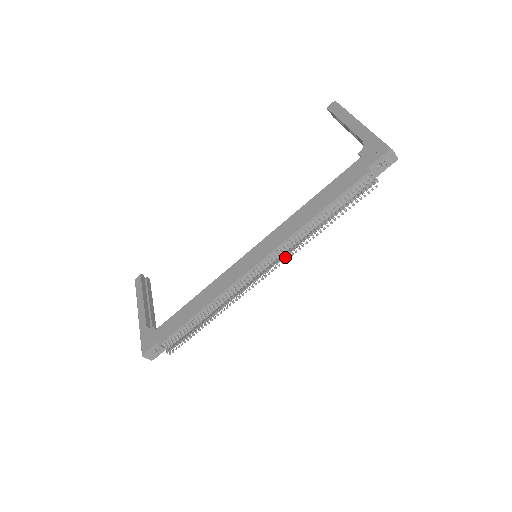
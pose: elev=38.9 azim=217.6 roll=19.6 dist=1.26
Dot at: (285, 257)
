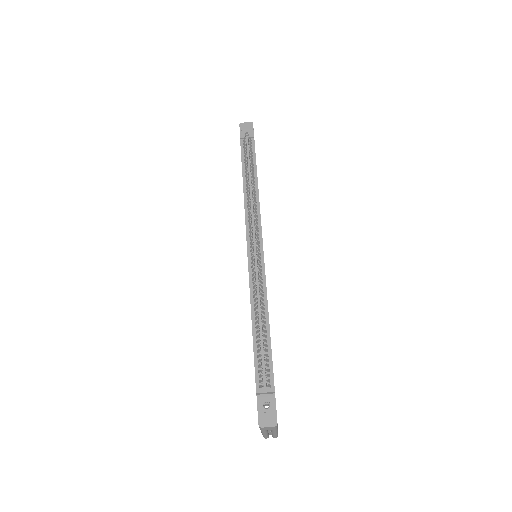
Dot at: (254, 219)
